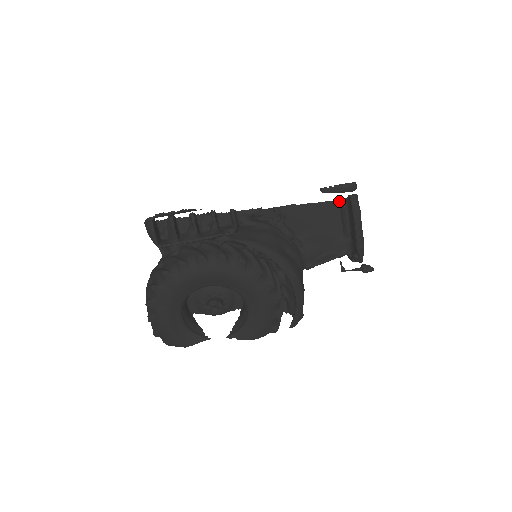
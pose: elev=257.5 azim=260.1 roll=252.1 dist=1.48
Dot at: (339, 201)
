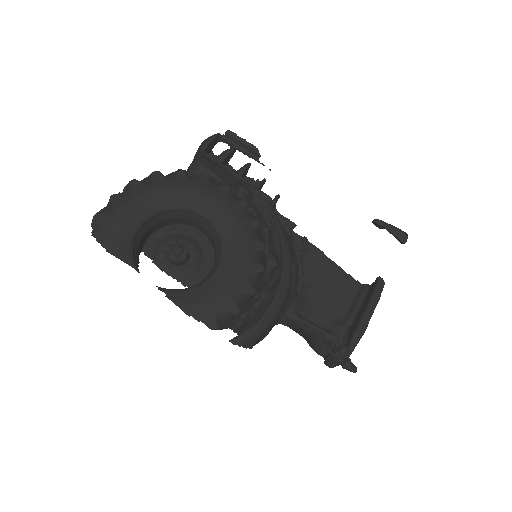
Dot at: (361, 285)
